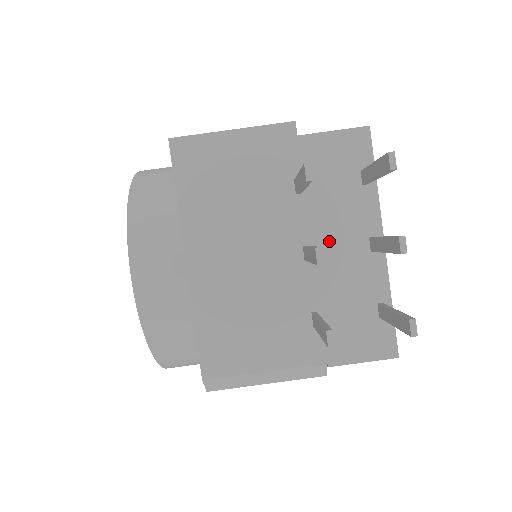
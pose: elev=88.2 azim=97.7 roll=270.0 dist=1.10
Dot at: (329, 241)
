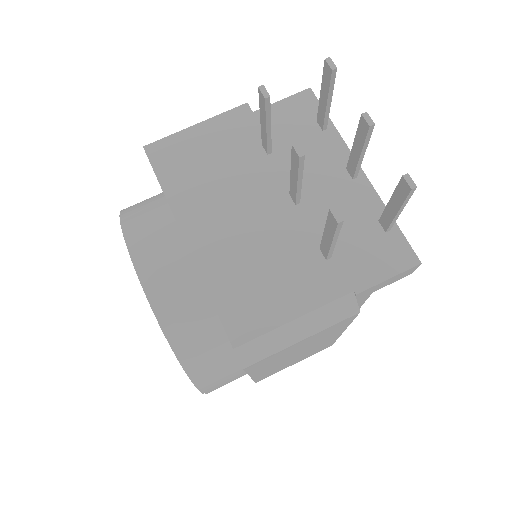
Dot at: (311, 182)
